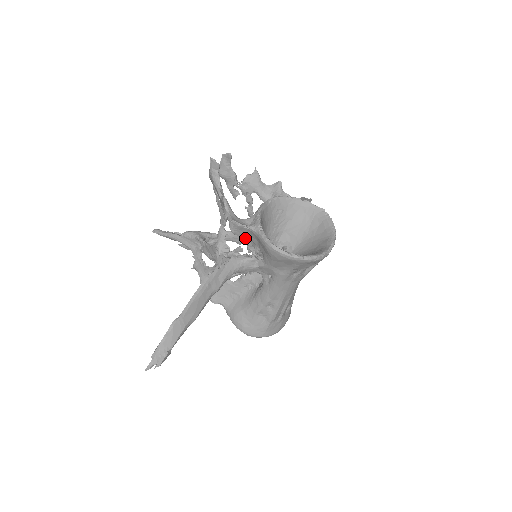
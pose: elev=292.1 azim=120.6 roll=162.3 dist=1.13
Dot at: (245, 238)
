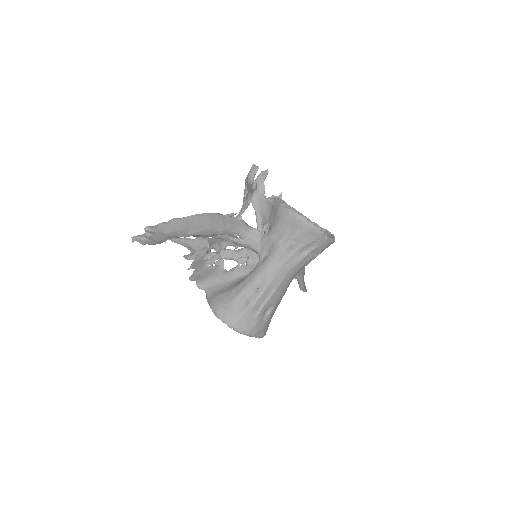
Dot at: (259, 215)
